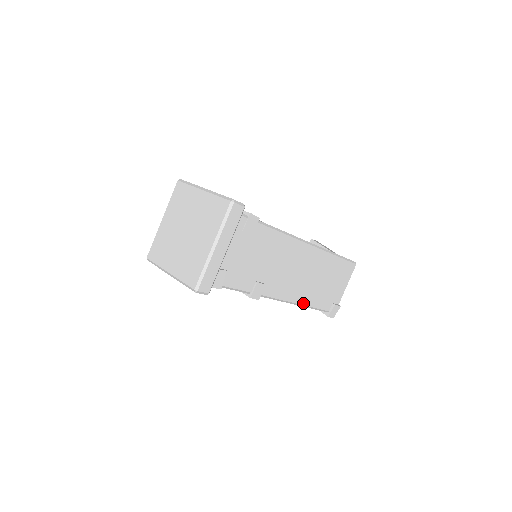
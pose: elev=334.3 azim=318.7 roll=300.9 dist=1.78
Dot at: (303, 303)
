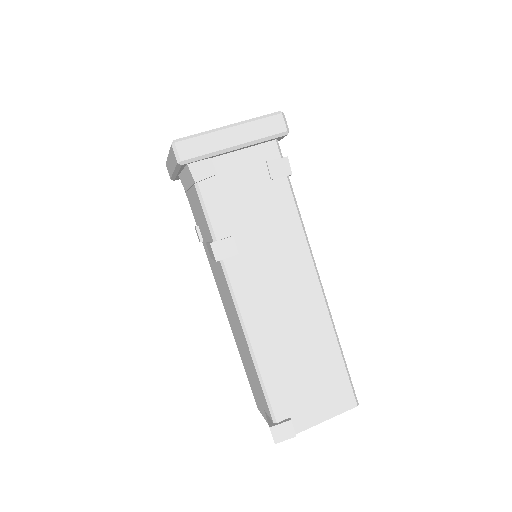
Dot at: (257, 353)
